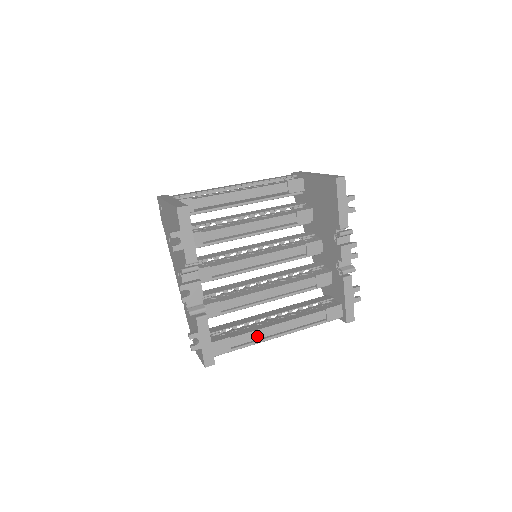
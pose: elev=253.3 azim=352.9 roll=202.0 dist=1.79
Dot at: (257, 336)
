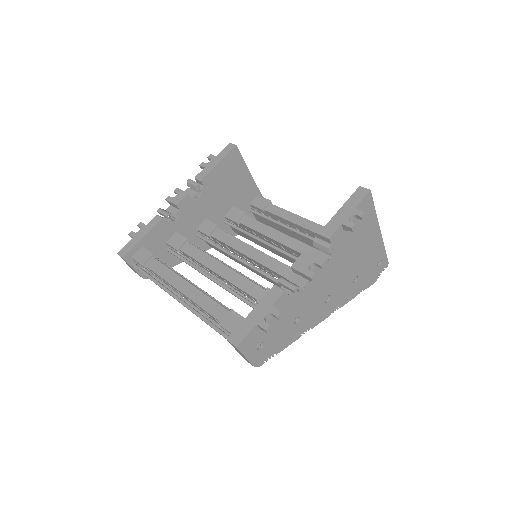
Dot at: (166, 276)
